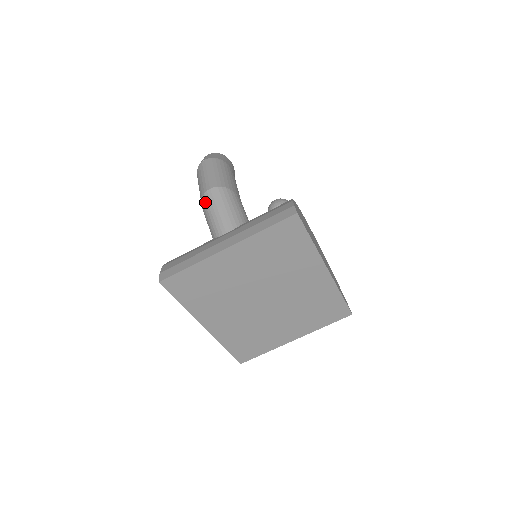
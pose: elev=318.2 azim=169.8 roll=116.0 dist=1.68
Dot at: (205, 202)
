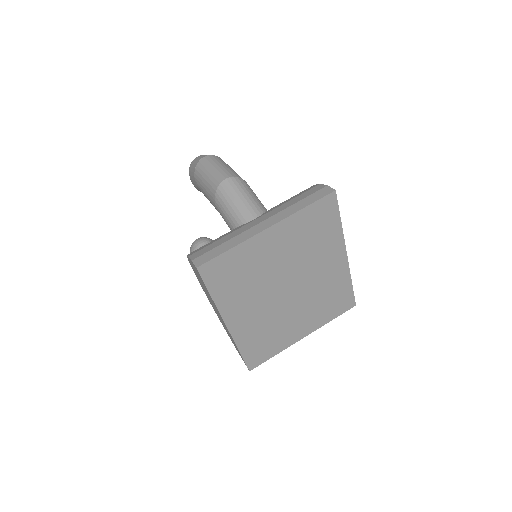
Dot at: (222, 192)
